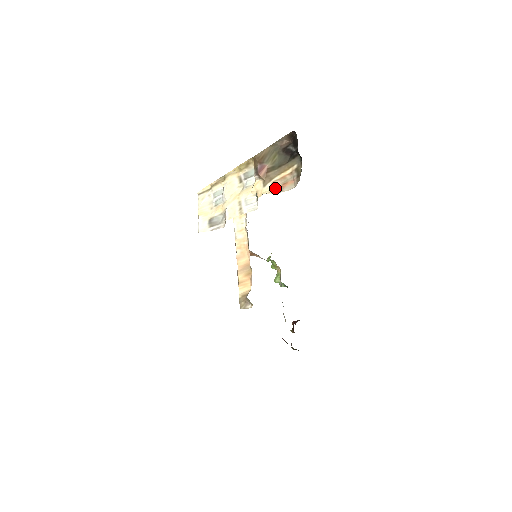
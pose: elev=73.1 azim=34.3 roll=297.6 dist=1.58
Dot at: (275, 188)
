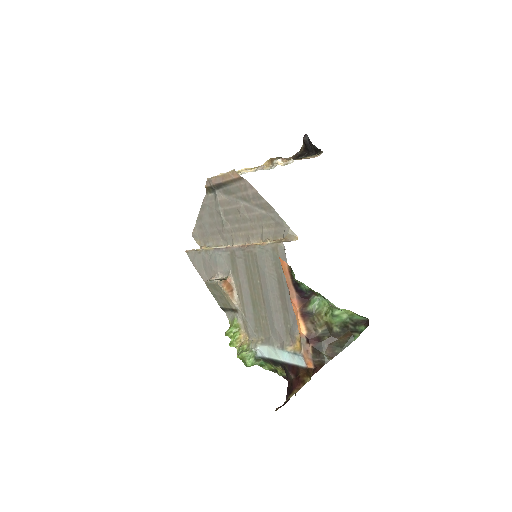
Dot at: occluded
